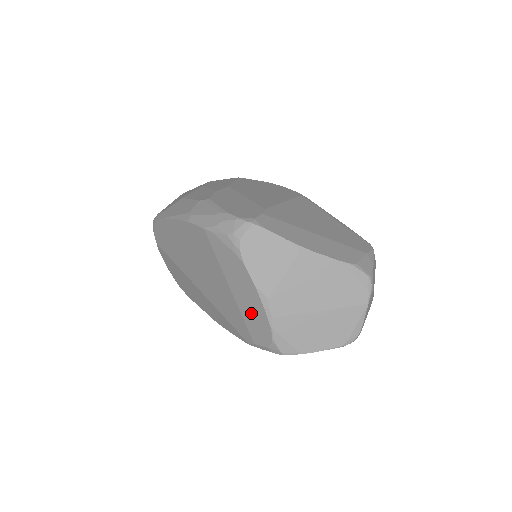
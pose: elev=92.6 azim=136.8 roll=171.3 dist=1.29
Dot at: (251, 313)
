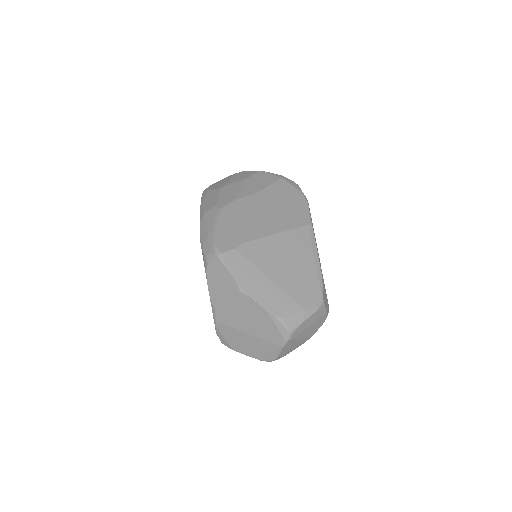
Dot at: occluded
